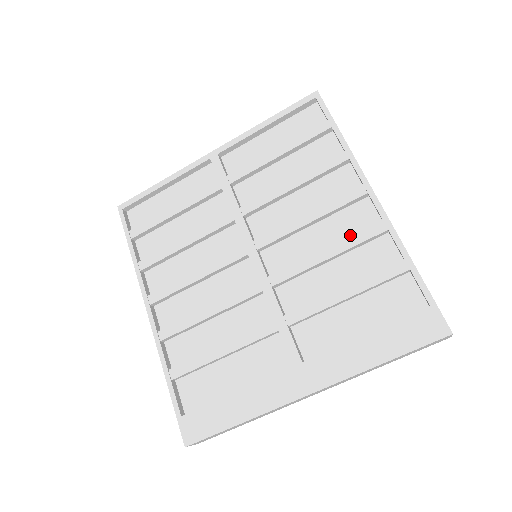
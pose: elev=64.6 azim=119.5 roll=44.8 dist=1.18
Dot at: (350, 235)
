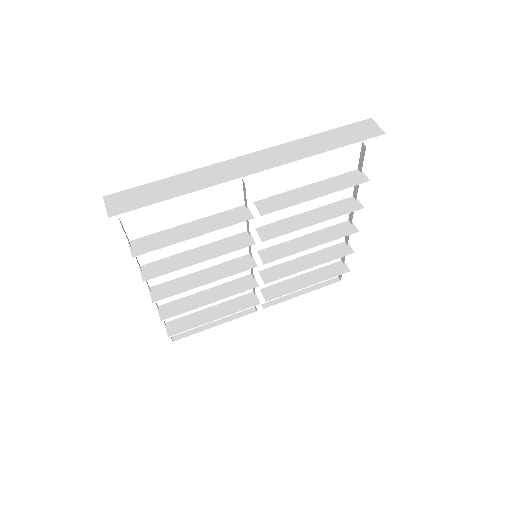
Dot at: occluded
